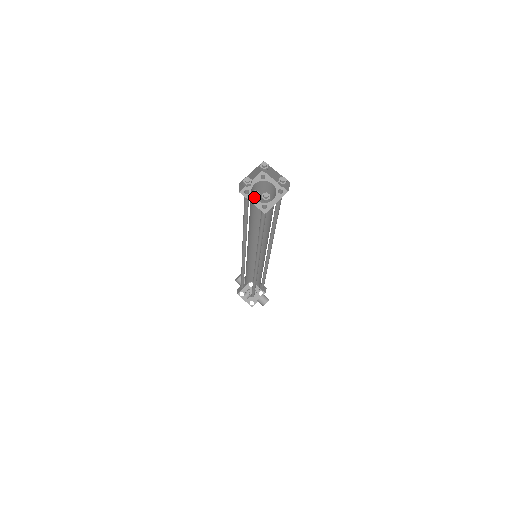
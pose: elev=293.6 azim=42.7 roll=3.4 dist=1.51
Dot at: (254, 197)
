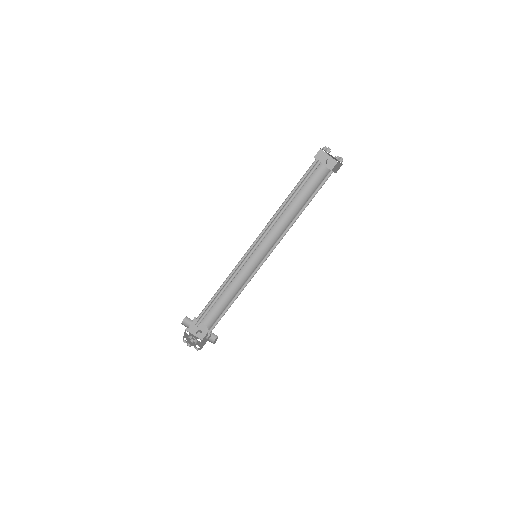
Dot at: occluded
